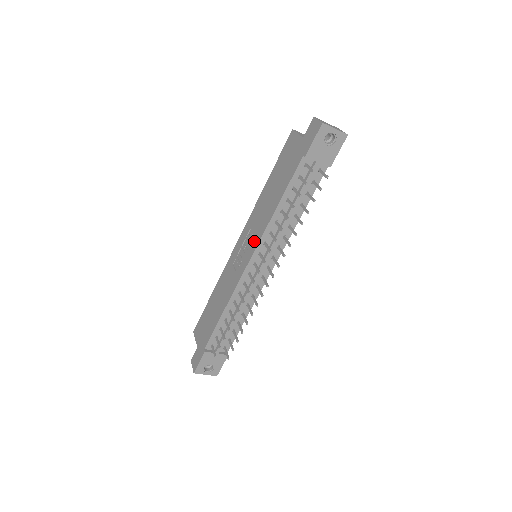
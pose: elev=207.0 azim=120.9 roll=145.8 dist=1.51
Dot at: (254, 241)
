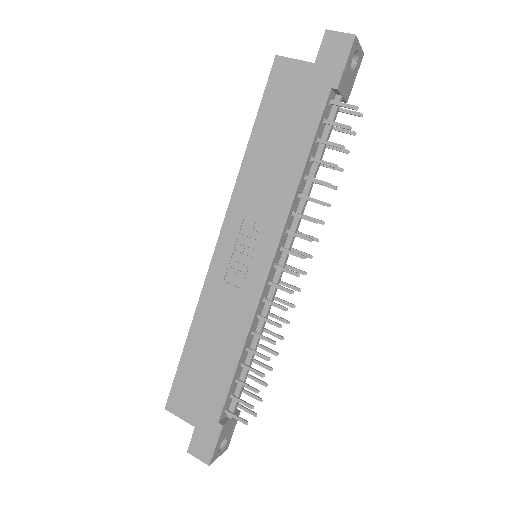
Dot at: (268, 233)
